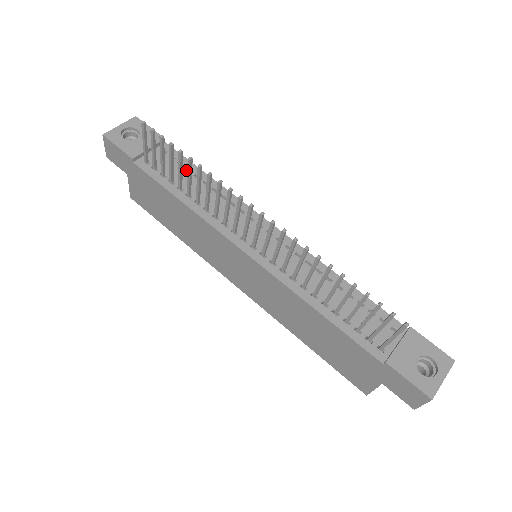
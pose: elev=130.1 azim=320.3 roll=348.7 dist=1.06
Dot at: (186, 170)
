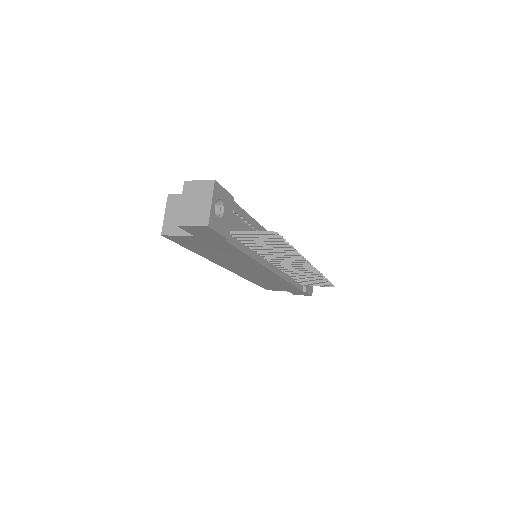
Dot at: (245, 222)
